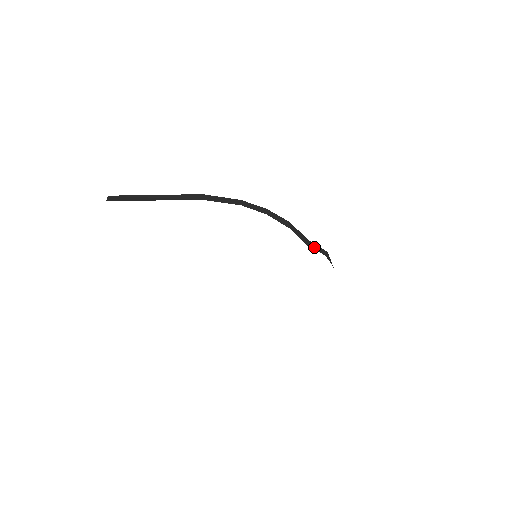
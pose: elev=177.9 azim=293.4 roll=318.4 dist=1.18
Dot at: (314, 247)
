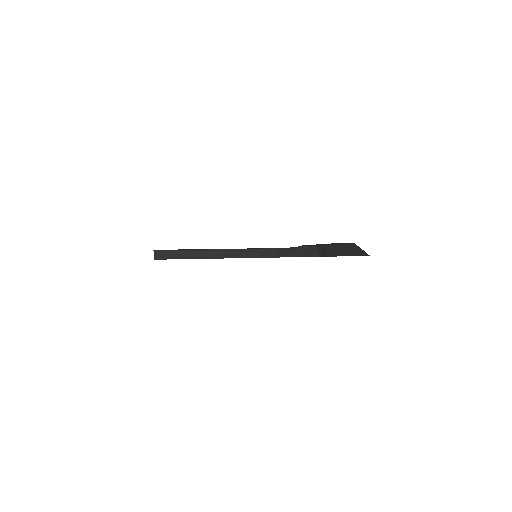
Dot at: (309, 253)
